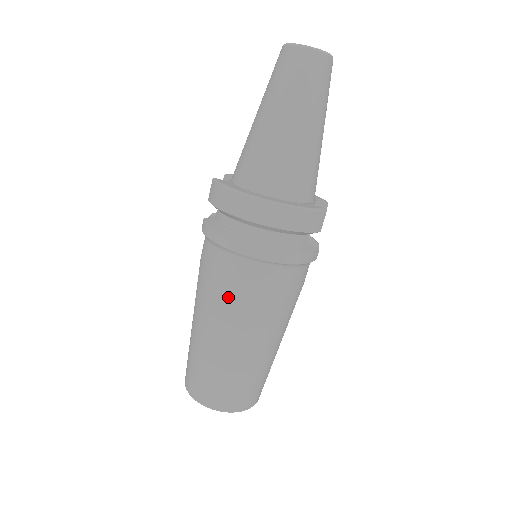
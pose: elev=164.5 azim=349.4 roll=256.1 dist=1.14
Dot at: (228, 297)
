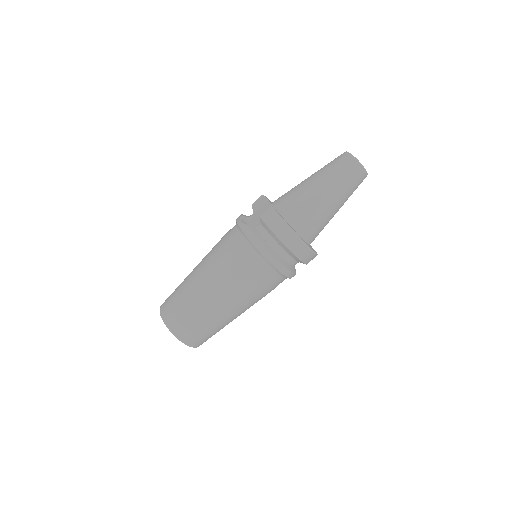
Dot at: (246, 284)
